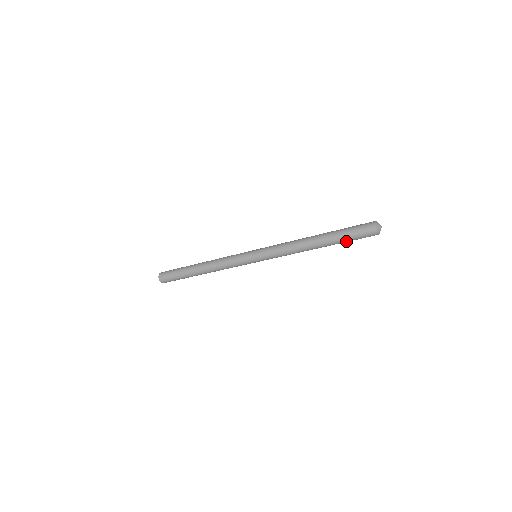
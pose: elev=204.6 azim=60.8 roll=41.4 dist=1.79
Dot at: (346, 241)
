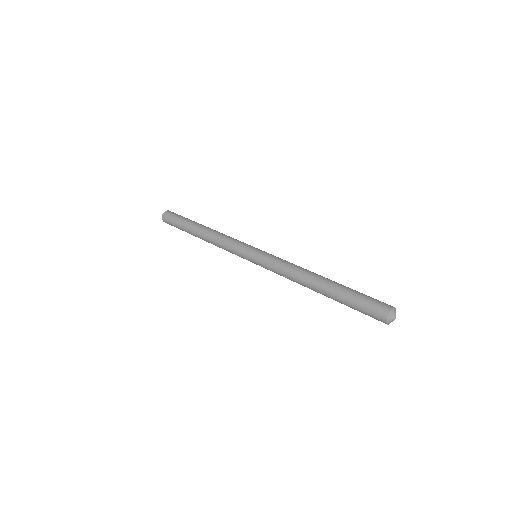
Dot at: occluded
